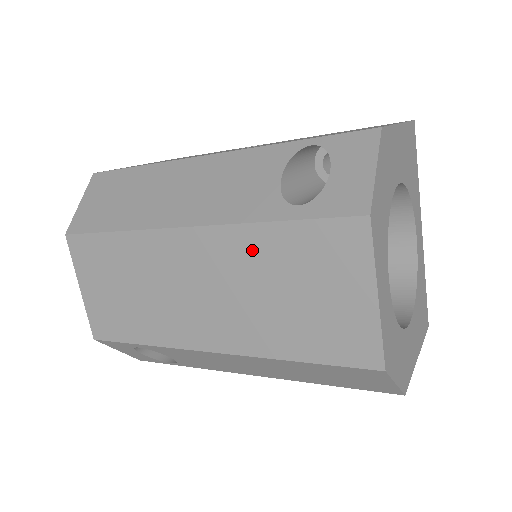
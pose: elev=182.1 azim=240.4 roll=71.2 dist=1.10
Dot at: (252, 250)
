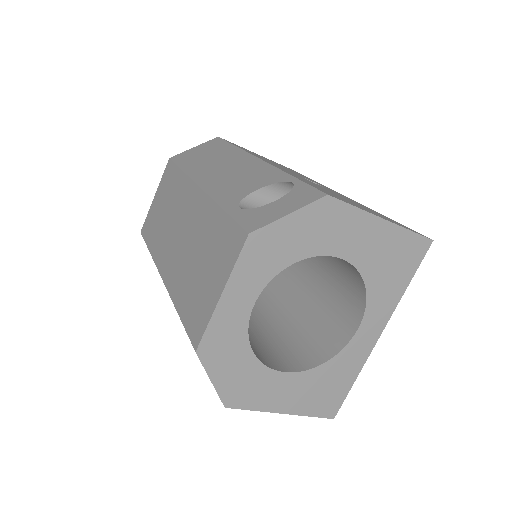
Dot at: (206, 221)
